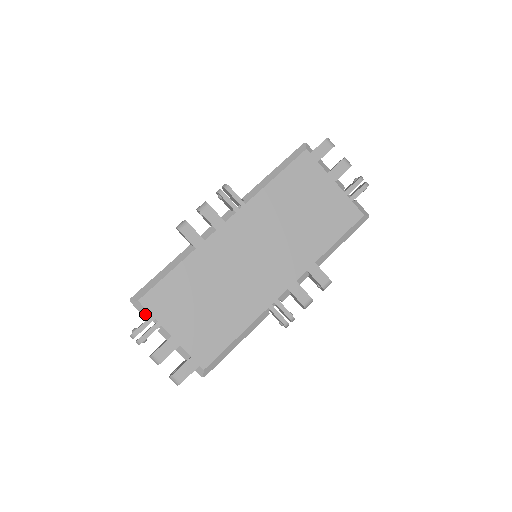
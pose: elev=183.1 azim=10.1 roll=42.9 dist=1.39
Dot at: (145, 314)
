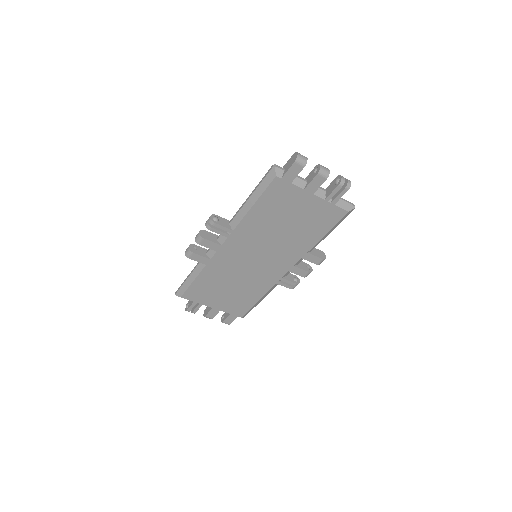
Dot at: occluded
